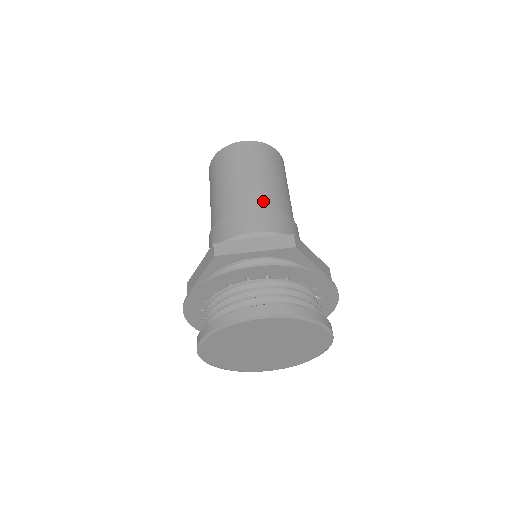
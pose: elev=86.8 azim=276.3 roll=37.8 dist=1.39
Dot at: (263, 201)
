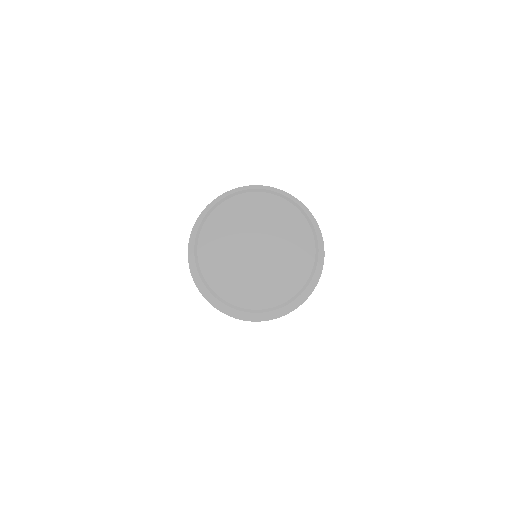
Dot at: occluded
